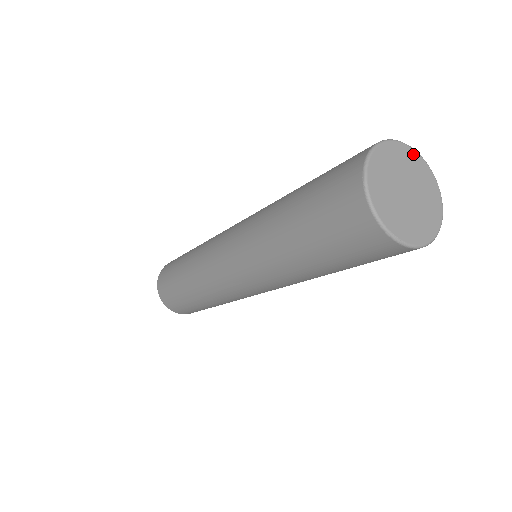
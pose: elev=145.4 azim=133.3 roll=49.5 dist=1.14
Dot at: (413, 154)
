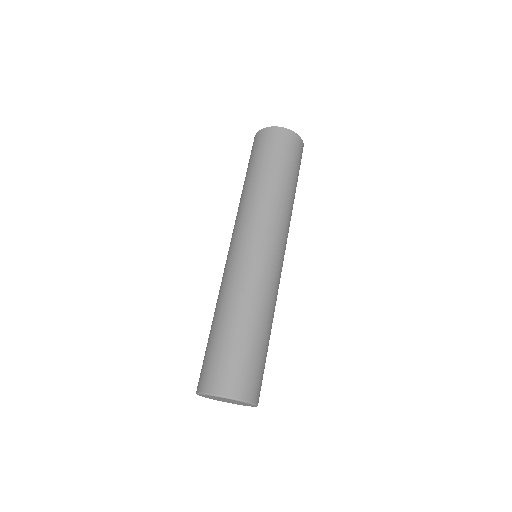
Dot at: occluded
